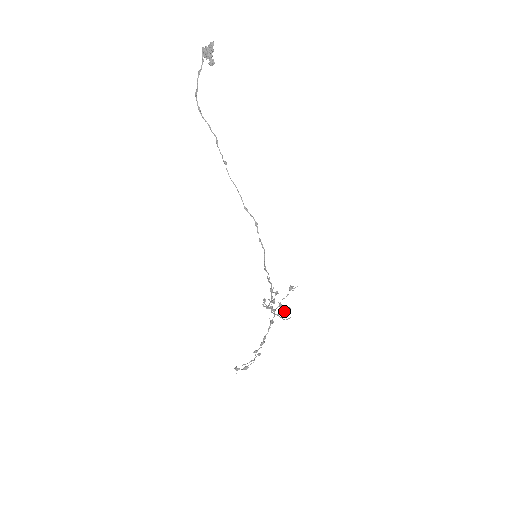
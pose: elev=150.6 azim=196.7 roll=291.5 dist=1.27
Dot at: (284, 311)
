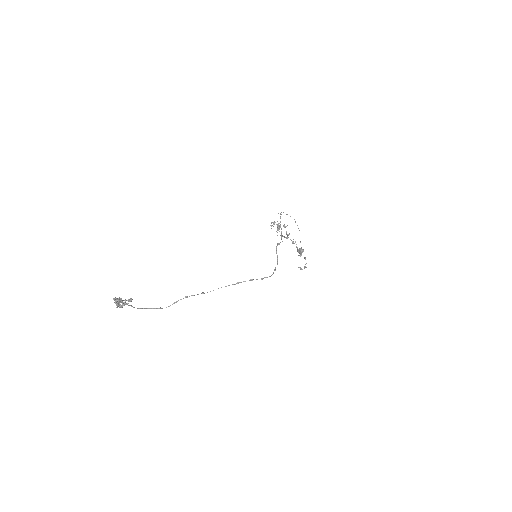
Dot at: occluded
